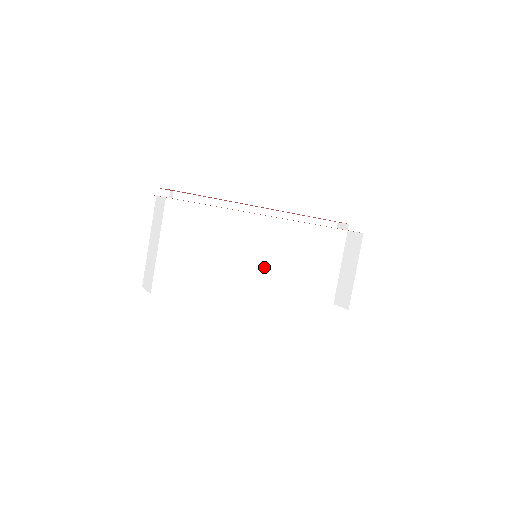
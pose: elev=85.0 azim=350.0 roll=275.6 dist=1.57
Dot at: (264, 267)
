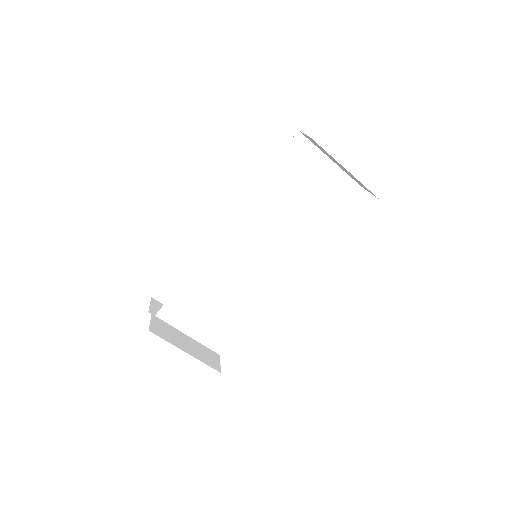
Dot at: (269, 259)
